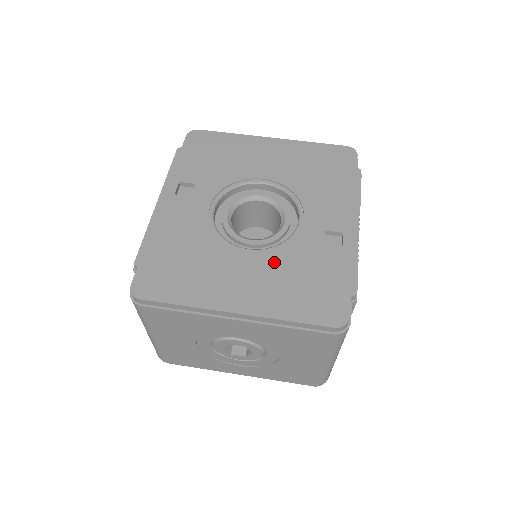
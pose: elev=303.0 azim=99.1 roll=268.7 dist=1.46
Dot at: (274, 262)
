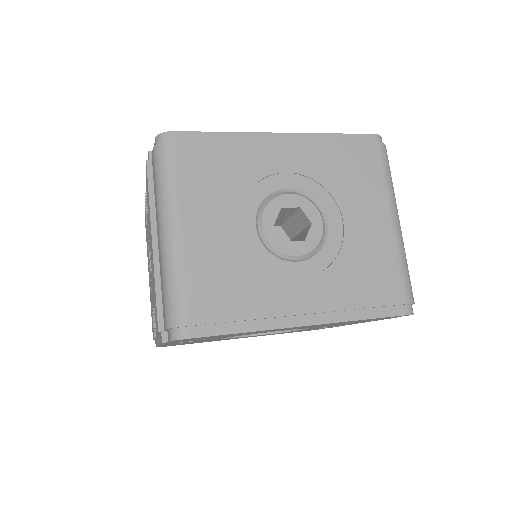
Dot at: occluded
